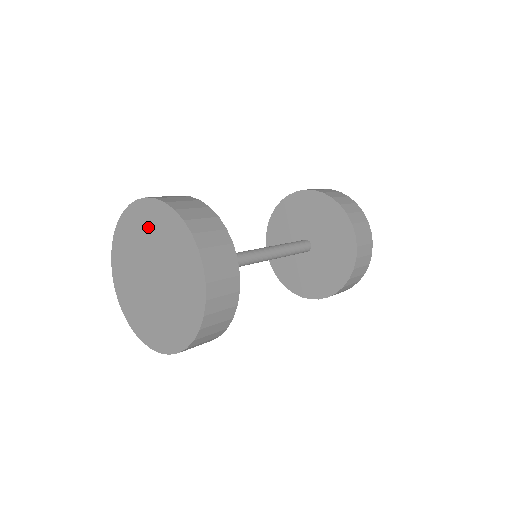
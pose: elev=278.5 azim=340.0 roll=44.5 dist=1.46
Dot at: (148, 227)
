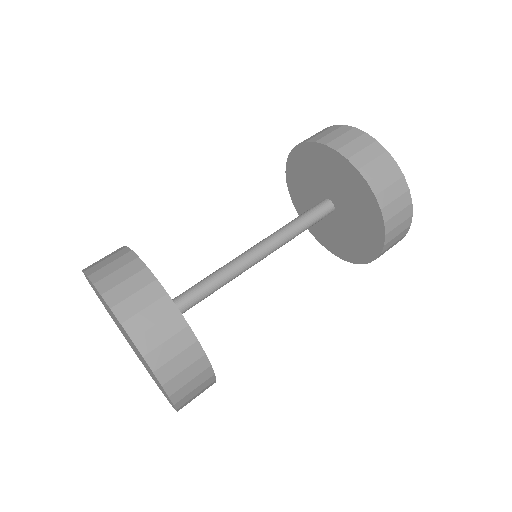
Dot at: (112, 314)
